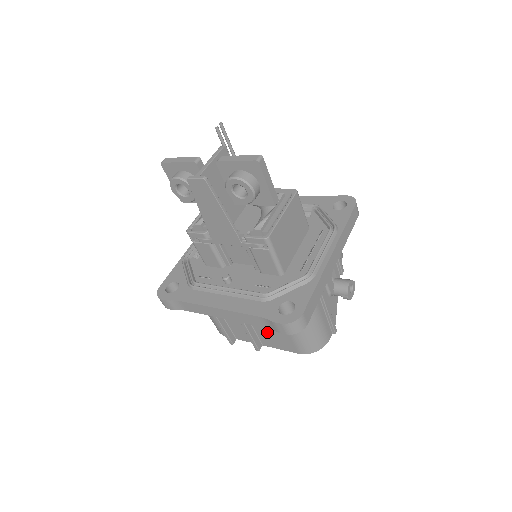
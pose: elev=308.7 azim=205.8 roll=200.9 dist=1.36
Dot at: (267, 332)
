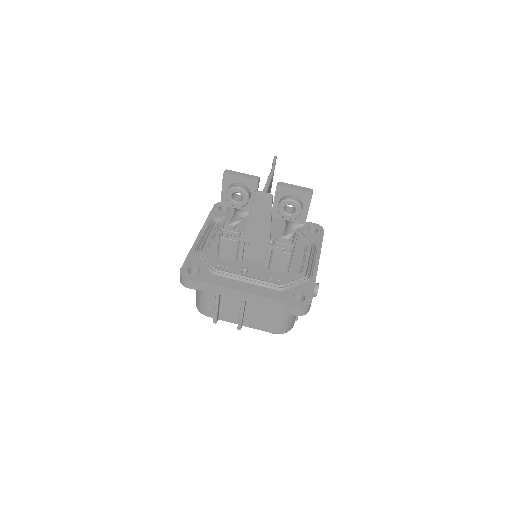
Dot at: (256, 315)
